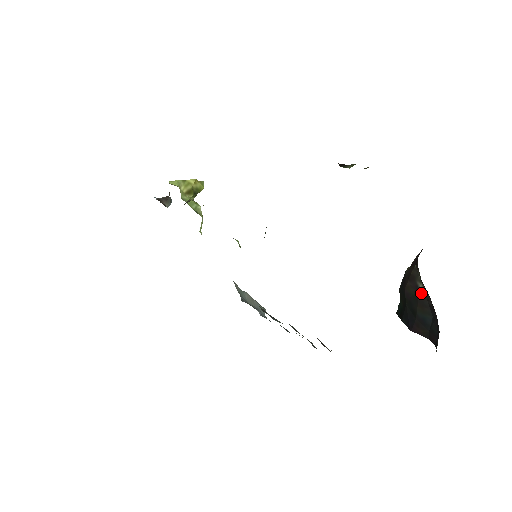
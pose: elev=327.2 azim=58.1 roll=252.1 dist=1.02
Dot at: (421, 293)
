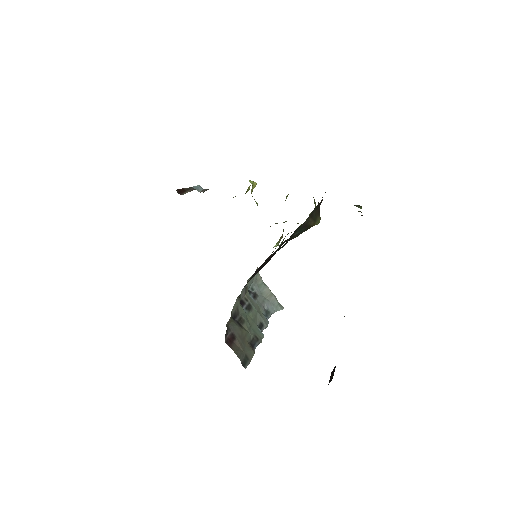
Dot at: occluded
